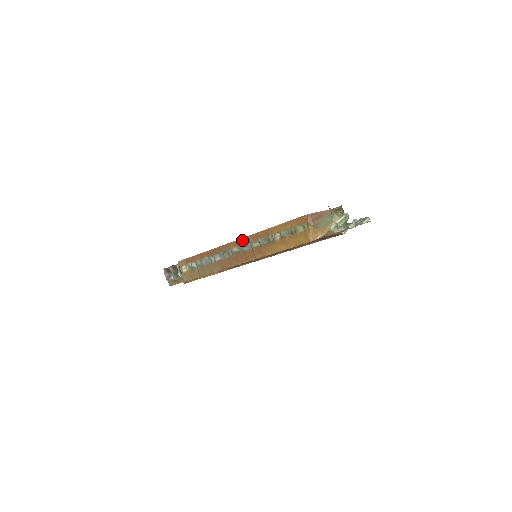
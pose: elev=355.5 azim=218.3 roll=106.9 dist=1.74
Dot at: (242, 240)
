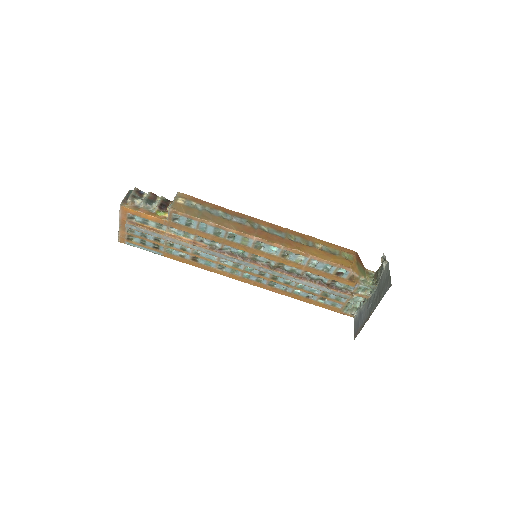
Dot at: (278, 227)
